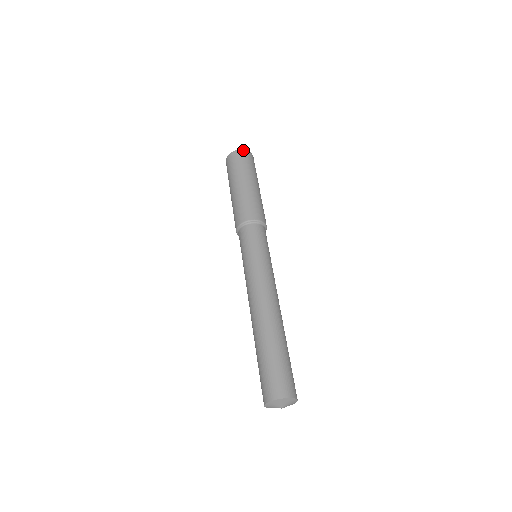
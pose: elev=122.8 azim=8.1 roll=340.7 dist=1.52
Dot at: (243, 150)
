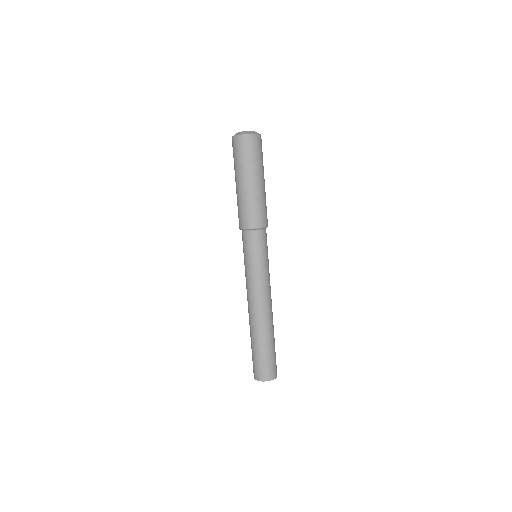
Dot at: (240, 135)
